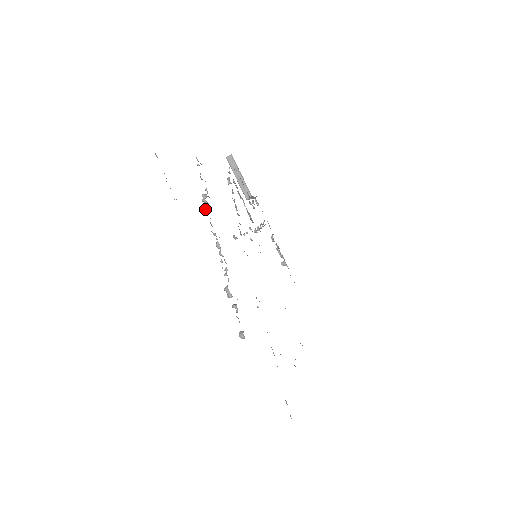
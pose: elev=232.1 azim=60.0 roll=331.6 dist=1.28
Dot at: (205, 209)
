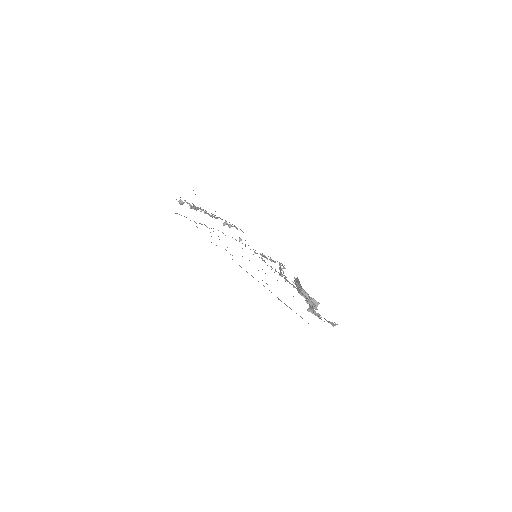
Dot at: (223, 224)
